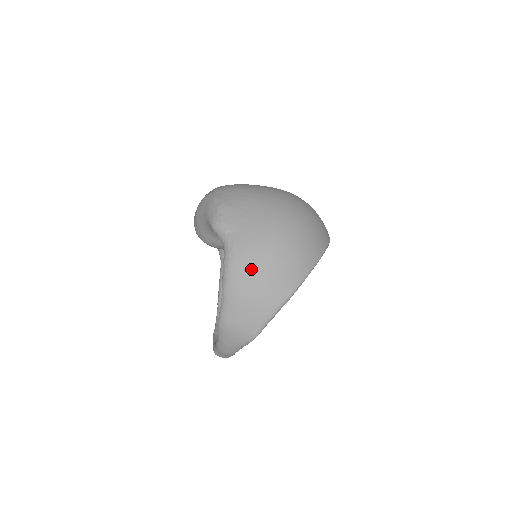
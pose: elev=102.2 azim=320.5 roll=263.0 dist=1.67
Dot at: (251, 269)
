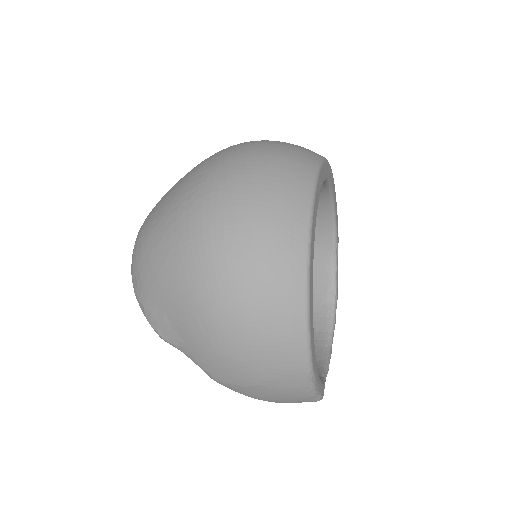
Dot at: (238, 381)
